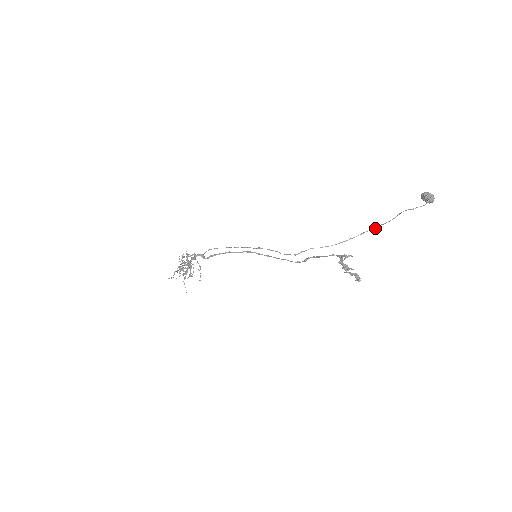
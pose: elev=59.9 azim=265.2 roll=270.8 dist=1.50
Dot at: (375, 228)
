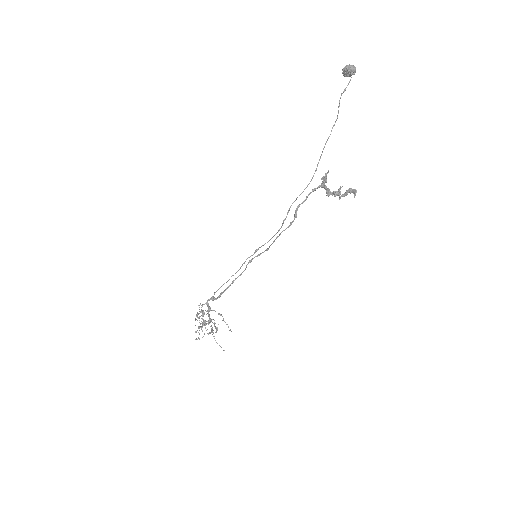
Dot at: occluded
